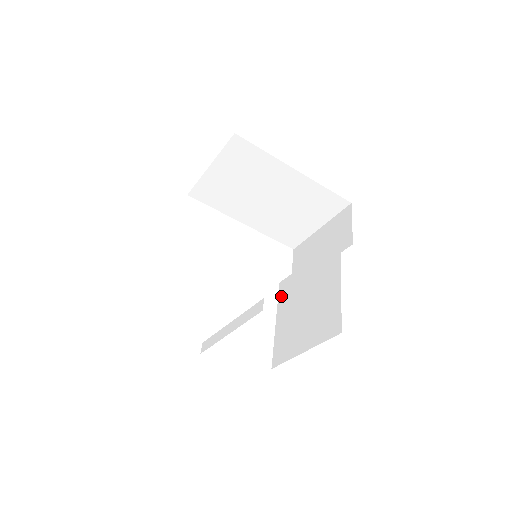
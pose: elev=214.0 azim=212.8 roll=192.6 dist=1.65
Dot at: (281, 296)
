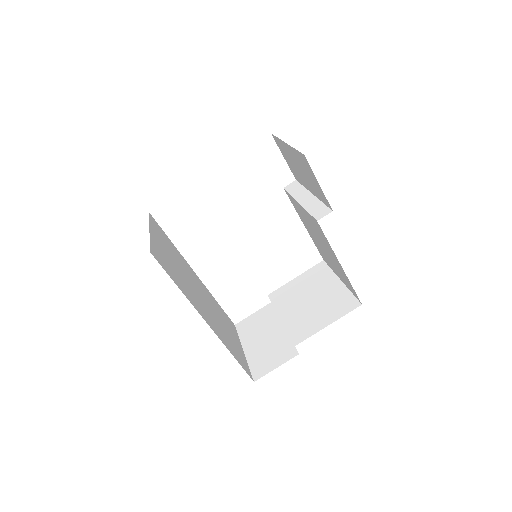
Dot at: (294, 206)
